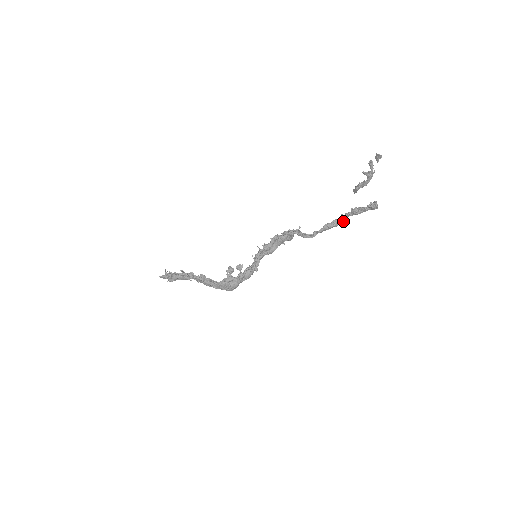
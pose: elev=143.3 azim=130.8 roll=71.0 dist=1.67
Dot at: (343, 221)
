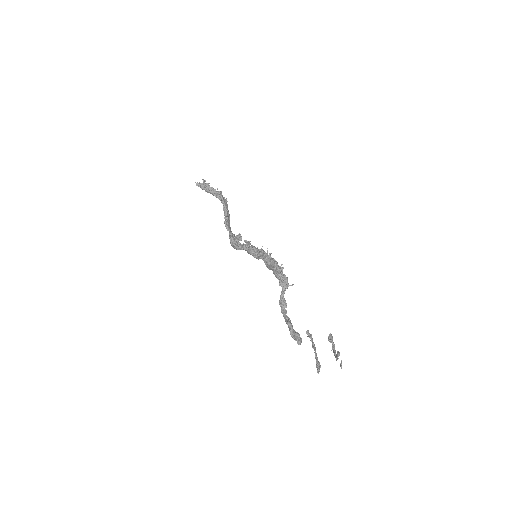
Dot at: occluded
